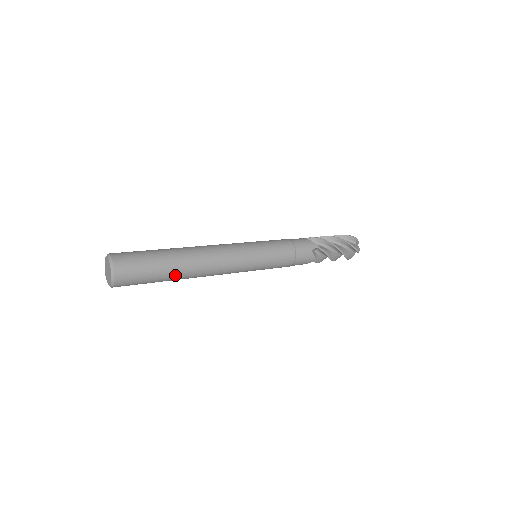
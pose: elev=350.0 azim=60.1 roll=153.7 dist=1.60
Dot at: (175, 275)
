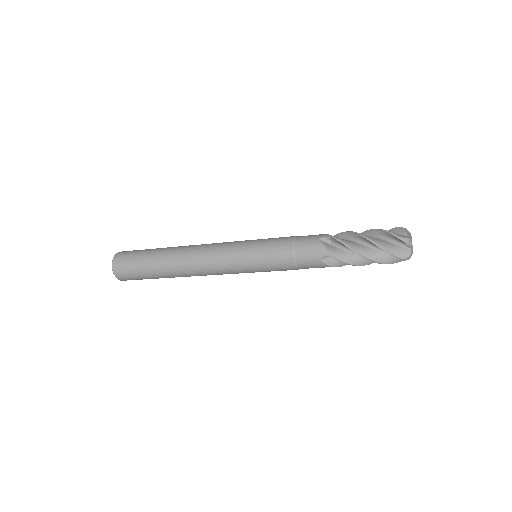
Dot at: (160, 263)
